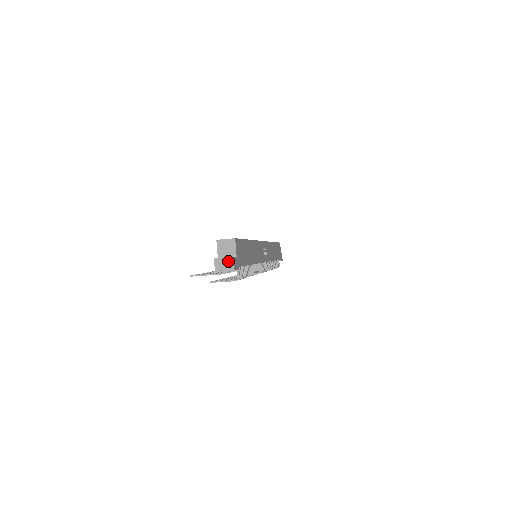
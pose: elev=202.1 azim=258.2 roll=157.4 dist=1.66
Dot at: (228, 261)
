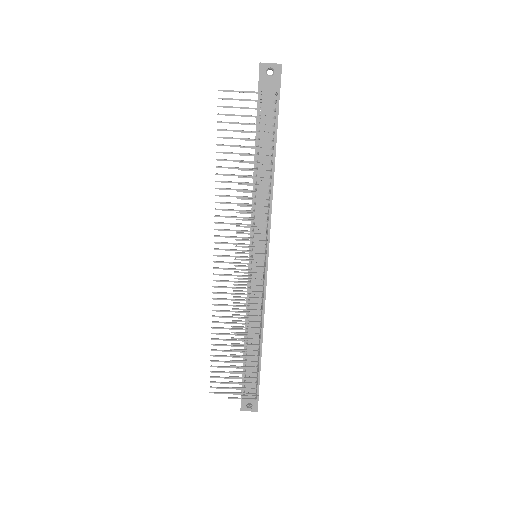
Dot at: occluded
